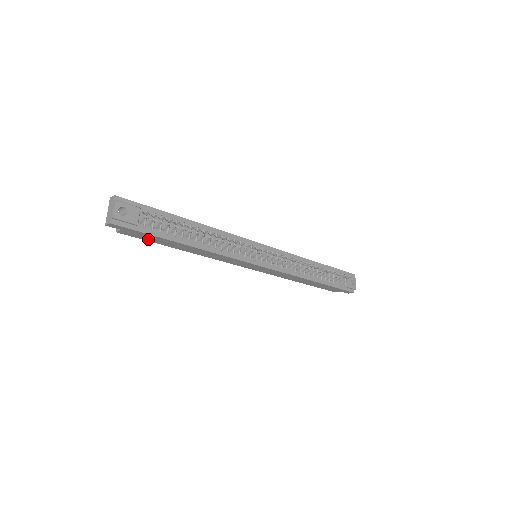
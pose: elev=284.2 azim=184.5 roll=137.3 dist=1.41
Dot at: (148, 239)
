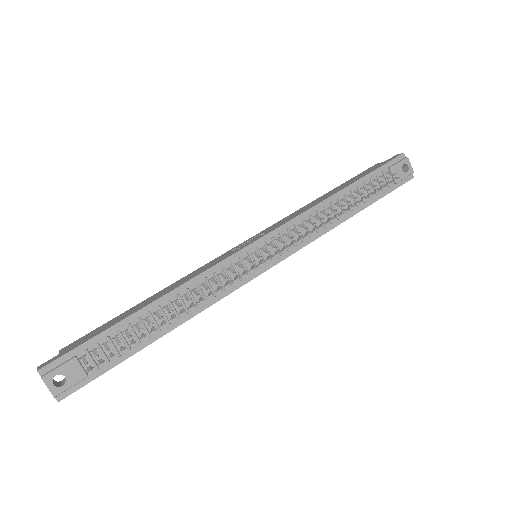
Dot at: occluded
